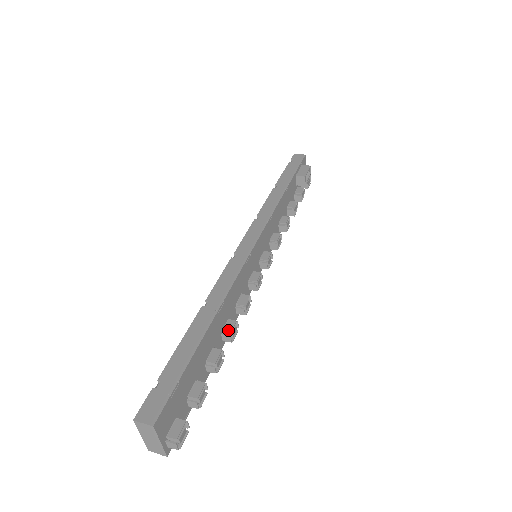
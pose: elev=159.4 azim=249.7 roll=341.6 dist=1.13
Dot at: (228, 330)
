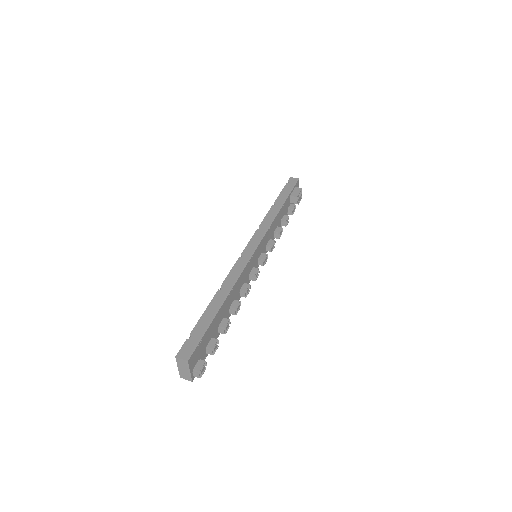
Dot at: (234, 307)
